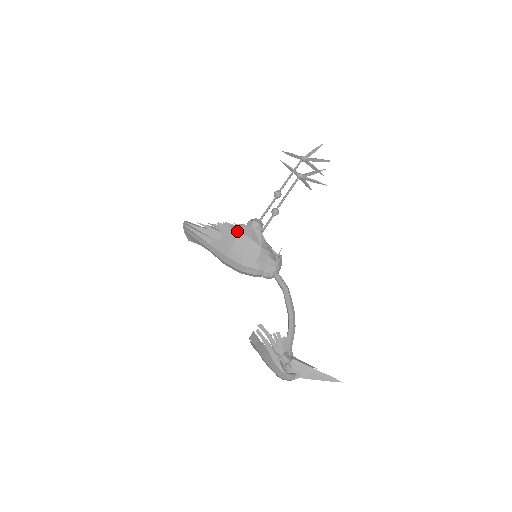
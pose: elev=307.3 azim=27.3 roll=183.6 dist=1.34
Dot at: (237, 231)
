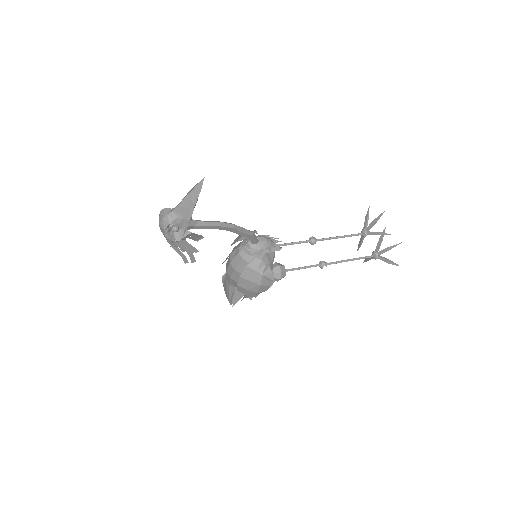
Dot at: occluded
